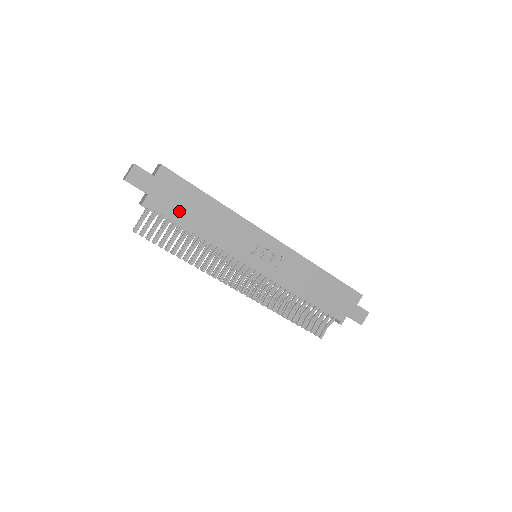
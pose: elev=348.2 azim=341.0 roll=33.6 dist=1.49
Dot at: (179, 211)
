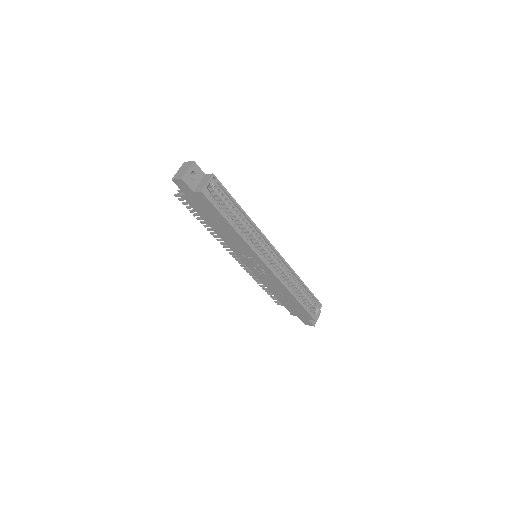
Dot at: (205, 214)
